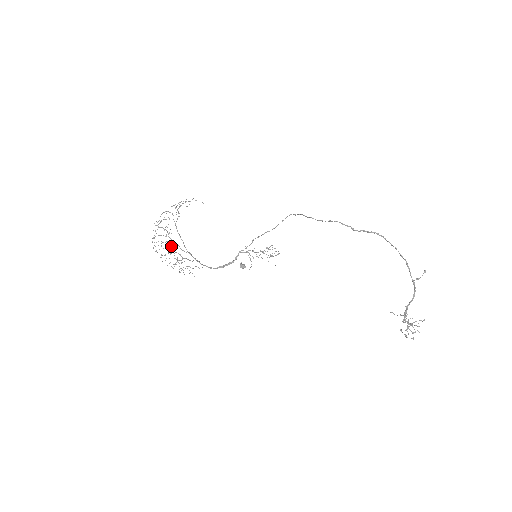
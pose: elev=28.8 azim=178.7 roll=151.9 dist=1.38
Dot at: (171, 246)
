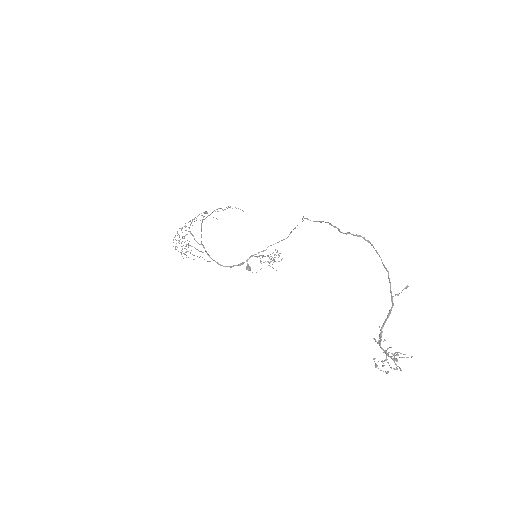
Dot at: (186, 234)
